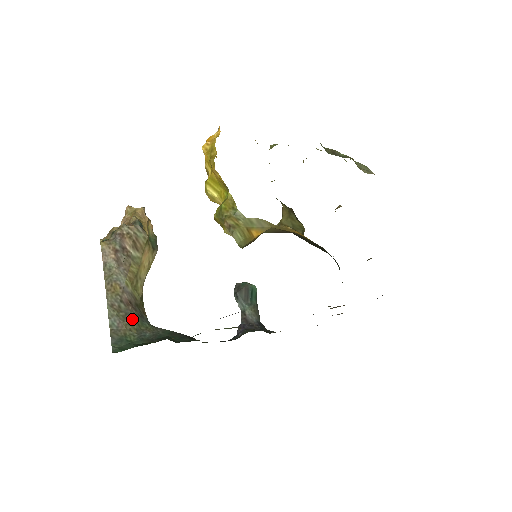
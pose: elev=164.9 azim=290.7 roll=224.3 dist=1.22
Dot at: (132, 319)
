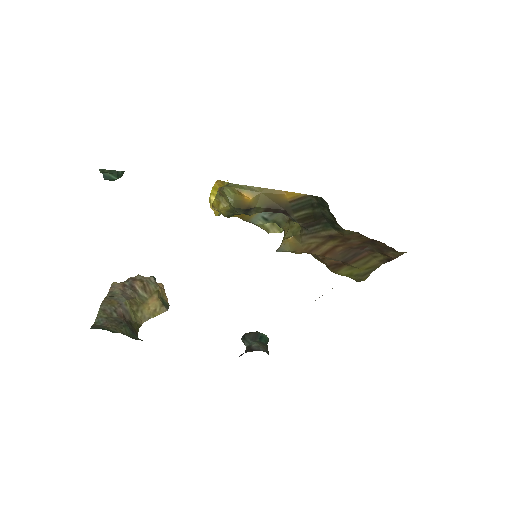
Dot at: (121, 325)
